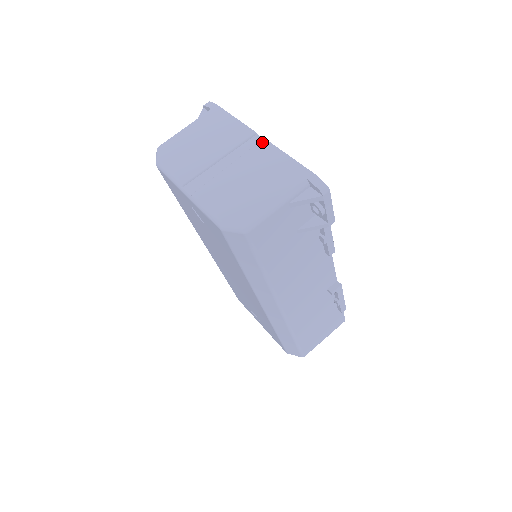
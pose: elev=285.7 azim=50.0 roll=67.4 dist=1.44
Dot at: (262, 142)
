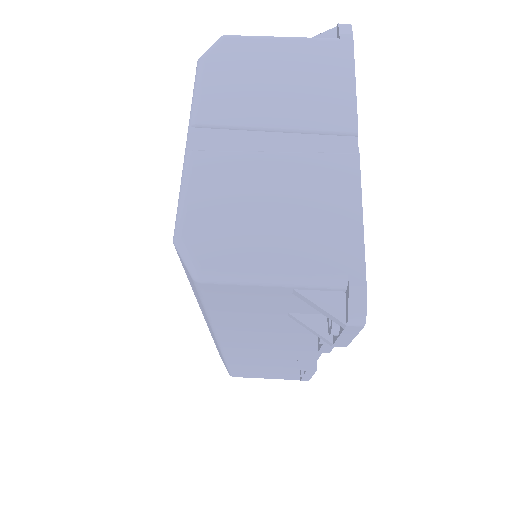
Dot at: (350, 157)
